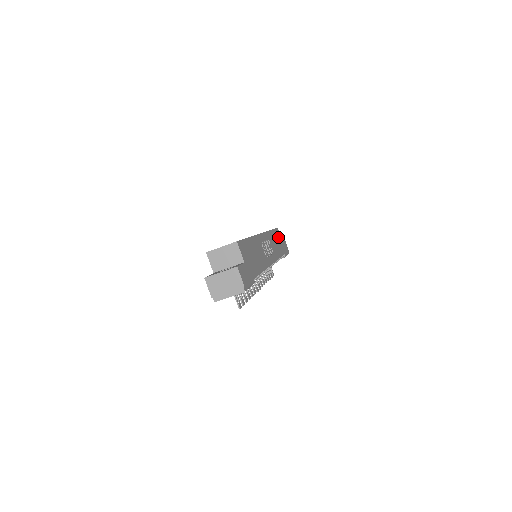
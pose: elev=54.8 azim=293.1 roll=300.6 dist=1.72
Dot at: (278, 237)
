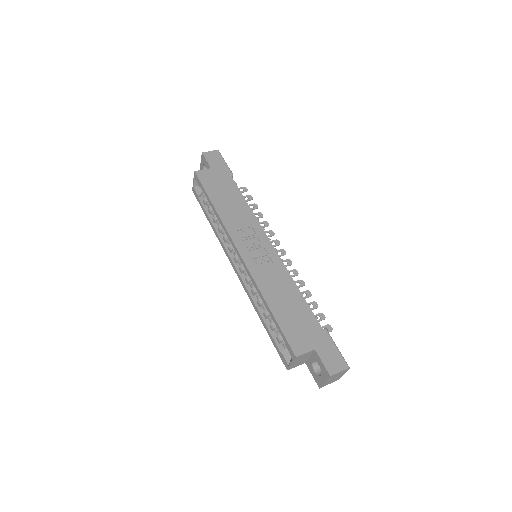
Dot at: (212, 182)
